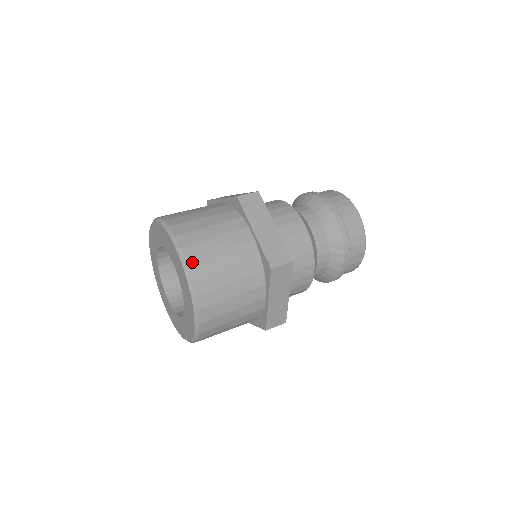
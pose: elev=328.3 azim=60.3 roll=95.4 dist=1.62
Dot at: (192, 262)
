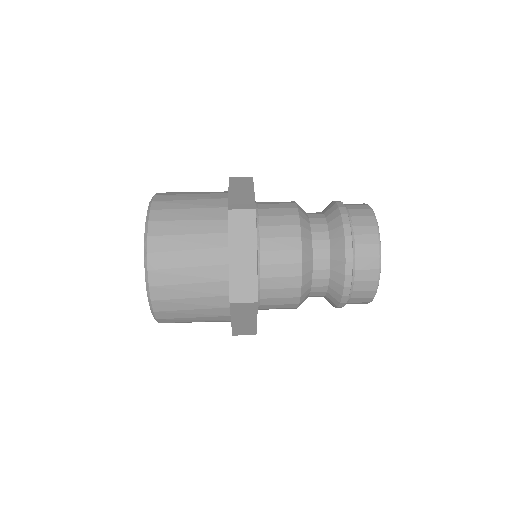
Dot at: (153, 270)
